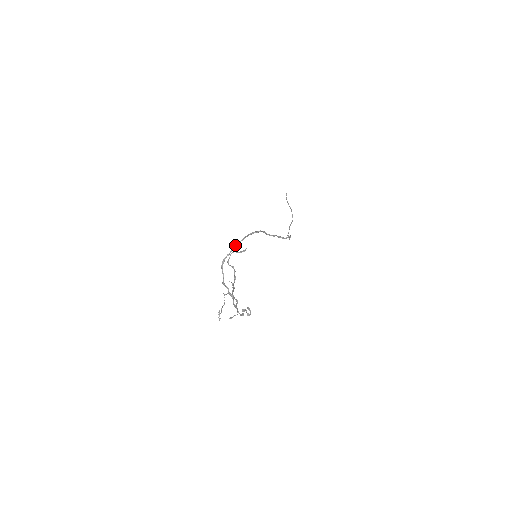
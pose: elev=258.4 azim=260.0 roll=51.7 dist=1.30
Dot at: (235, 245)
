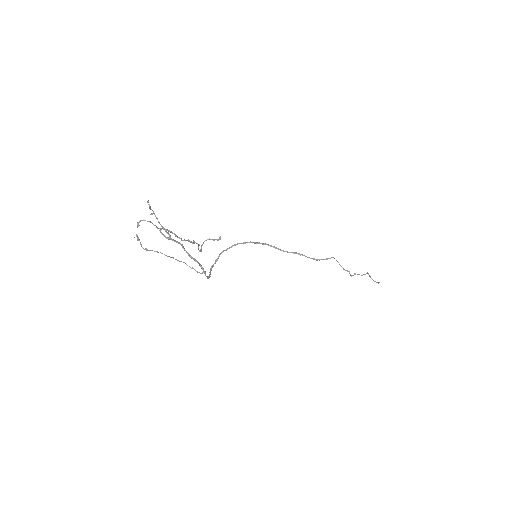
Dot at: (222, 251)
